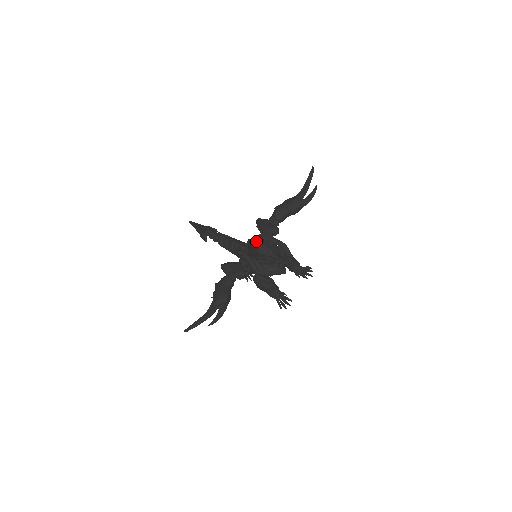
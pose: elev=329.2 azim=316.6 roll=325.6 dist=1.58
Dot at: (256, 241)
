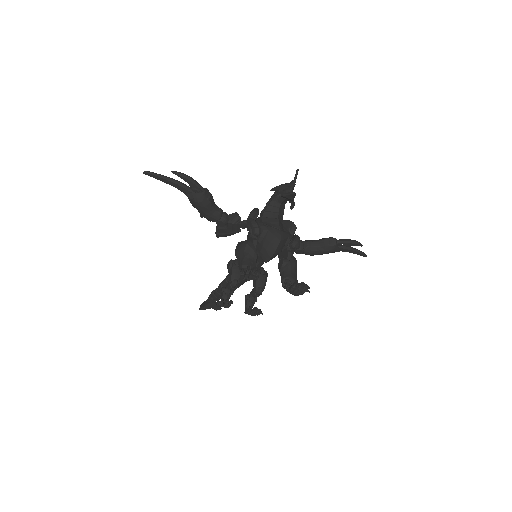
Dot at: occluded
